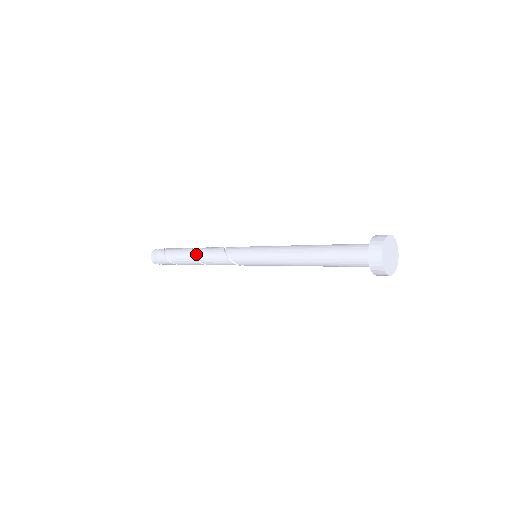
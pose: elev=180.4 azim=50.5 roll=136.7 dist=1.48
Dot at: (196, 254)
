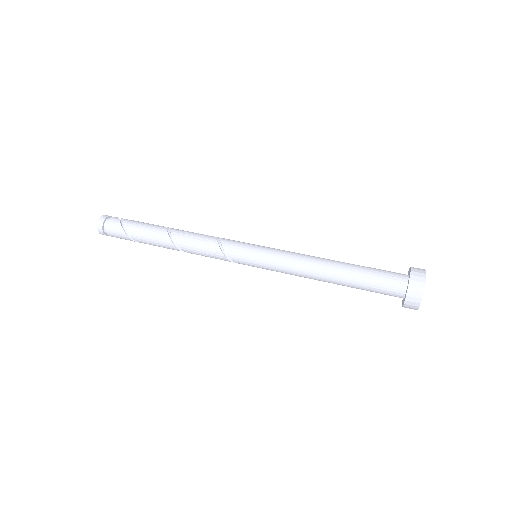
Dot at: (174, 235)
